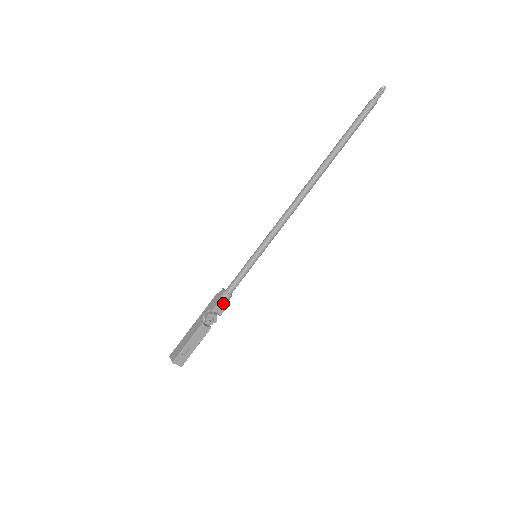
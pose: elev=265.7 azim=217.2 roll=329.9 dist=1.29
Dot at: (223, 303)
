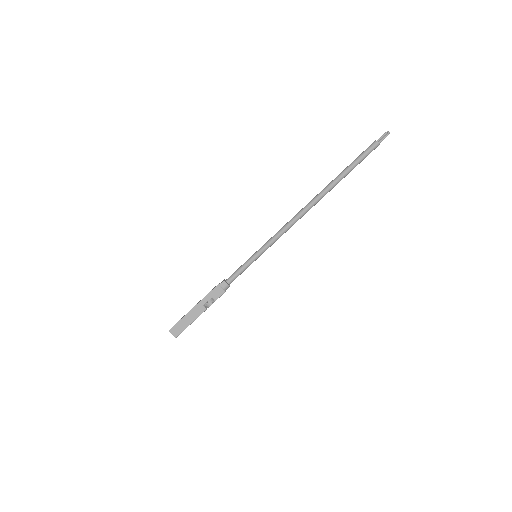
Dot at: occluded
